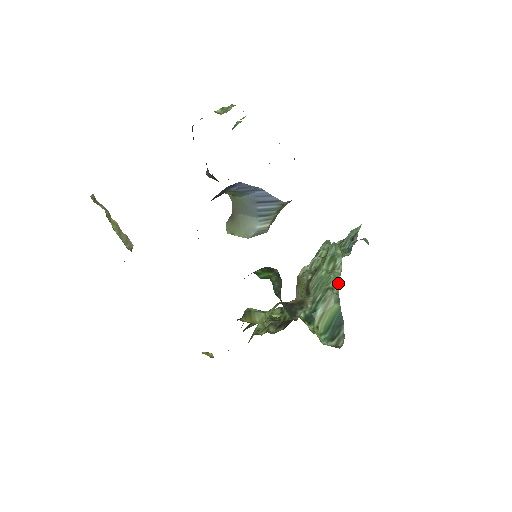
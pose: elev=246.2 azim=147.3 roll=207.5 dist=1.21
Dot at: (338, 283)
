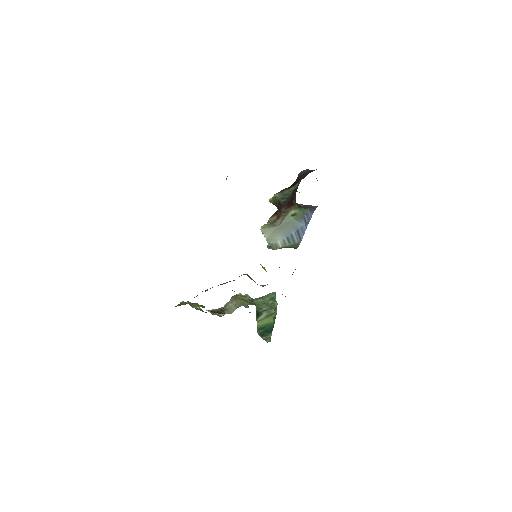
Dot at: occluded
